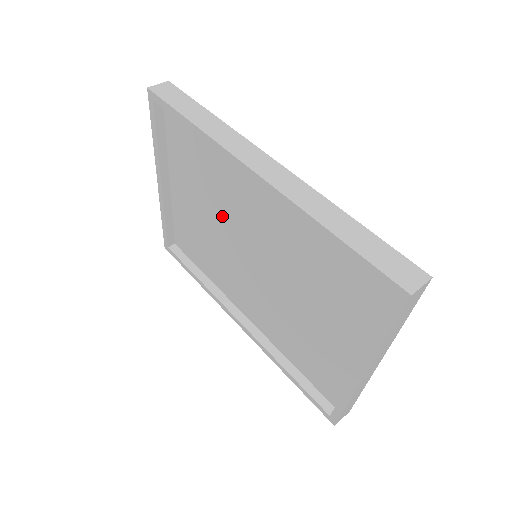
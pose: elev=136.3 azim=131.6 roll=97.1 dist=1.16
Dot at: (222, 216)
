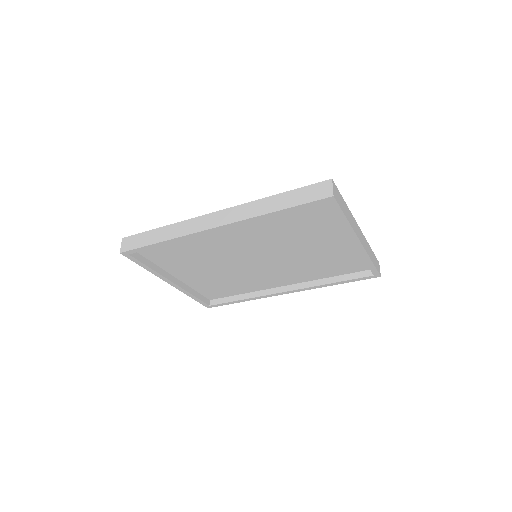
Dot at: (220, 260)
